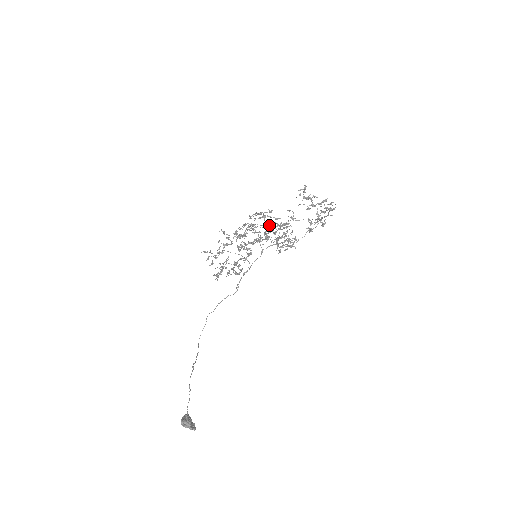
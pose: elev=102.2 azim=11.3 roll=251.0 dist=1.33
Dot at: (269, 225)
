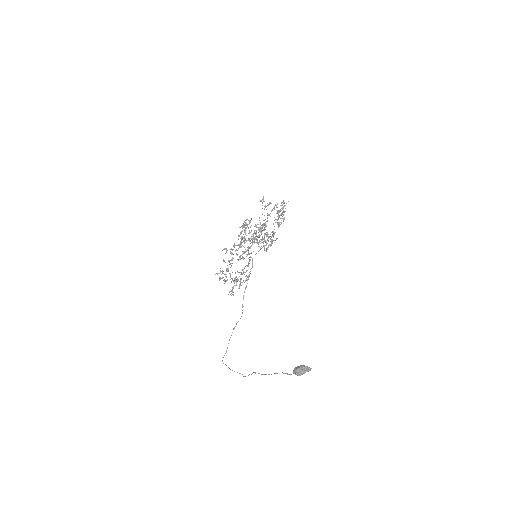
Dot at: (254, 231)
